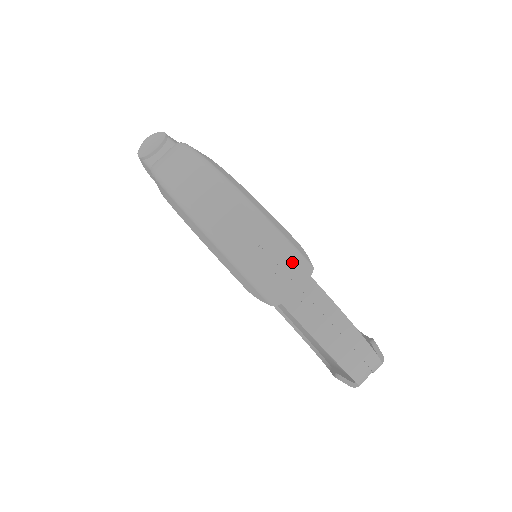
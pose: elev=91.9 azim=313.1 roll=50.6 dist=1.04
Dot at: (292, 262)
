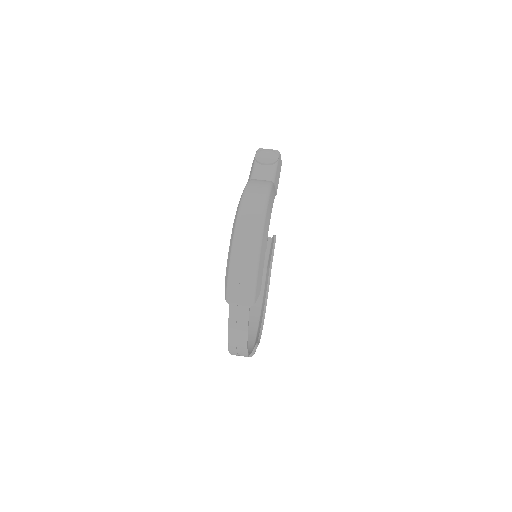
Dot at: (248, 295)
